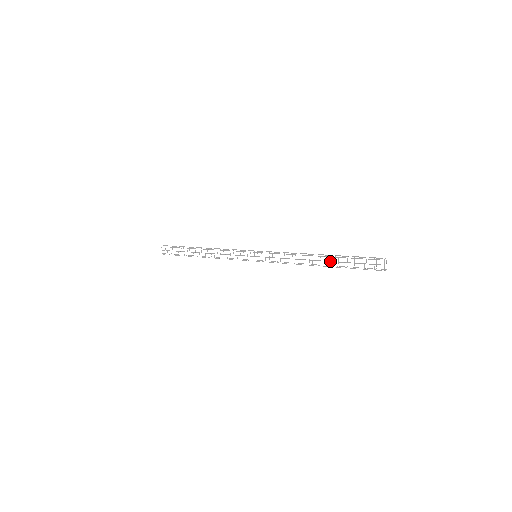
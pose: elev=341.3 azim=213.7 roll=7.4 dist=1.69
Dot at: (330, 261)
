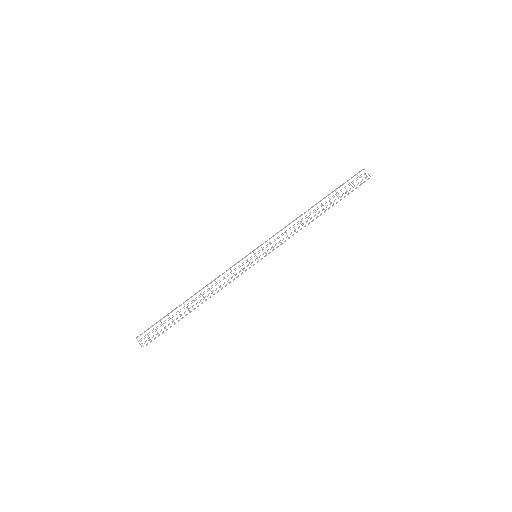
Dot at: occluded
